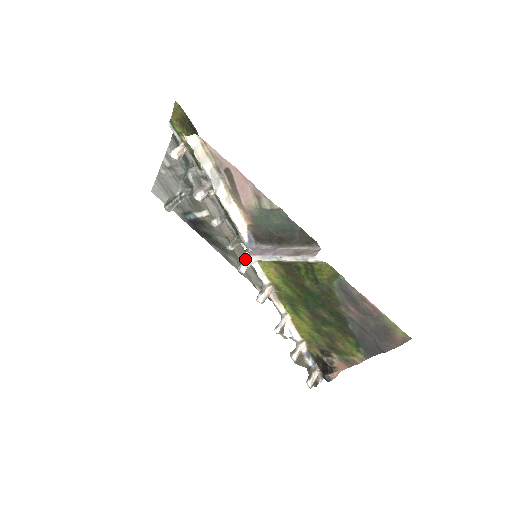
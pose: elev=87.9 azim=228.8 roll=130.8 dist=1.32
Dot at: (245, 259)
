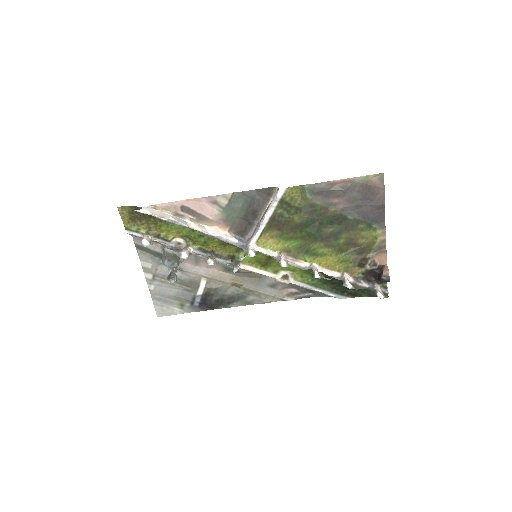
Dot at: (257, 284)
